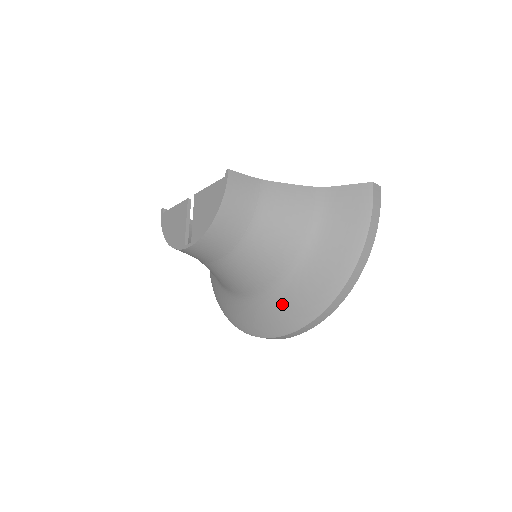
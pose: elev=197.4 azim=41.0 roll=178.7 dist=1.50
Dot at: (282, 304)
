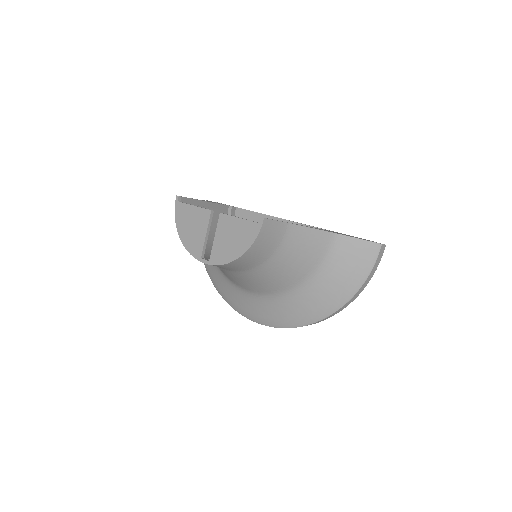
Dot at: (270, 307)
